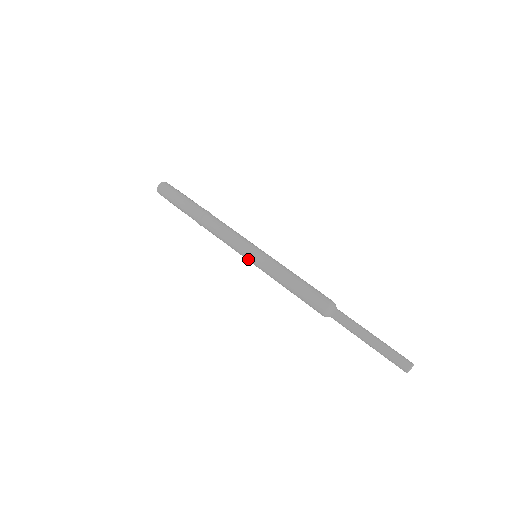
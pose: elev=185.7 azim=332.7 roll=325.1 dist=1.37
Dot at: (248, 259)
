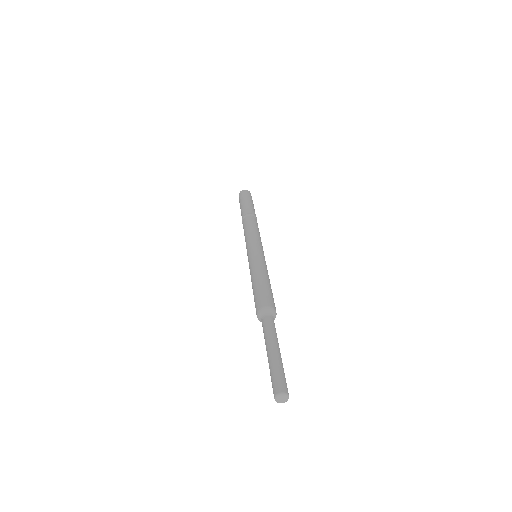
Dot at: occluded
